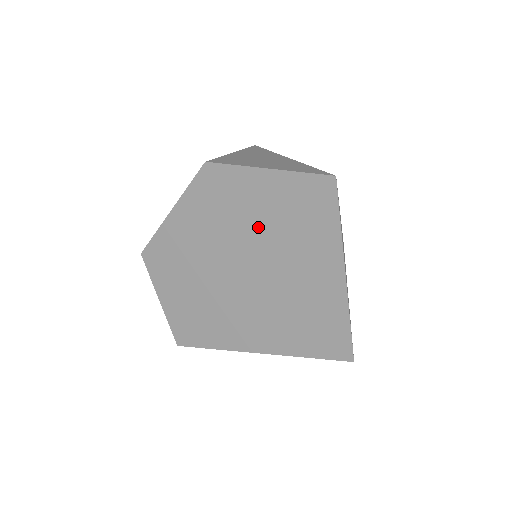
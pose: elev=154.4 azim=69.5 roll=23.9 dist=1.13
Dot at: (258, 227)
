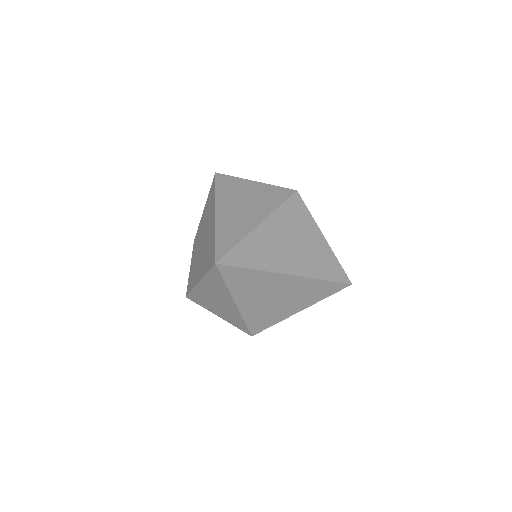
Dot at: (218, 198)
